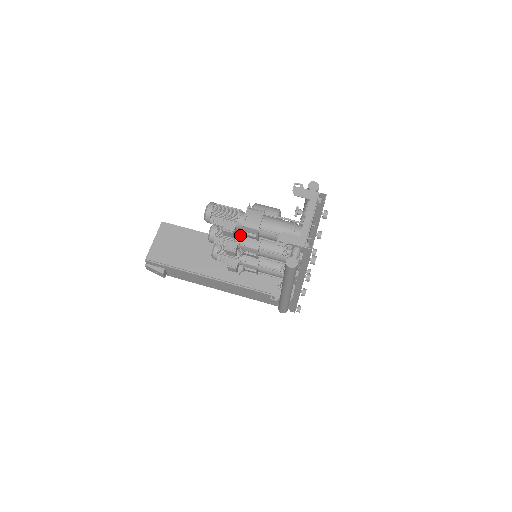
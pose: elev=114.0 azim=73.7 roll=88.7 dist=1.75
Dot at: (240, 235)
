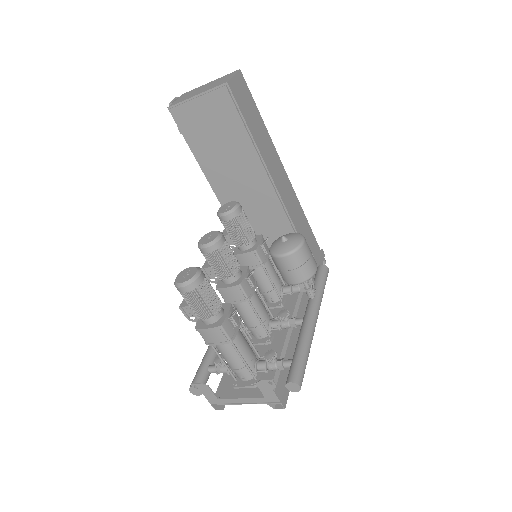
Dot at: (194, 320)
